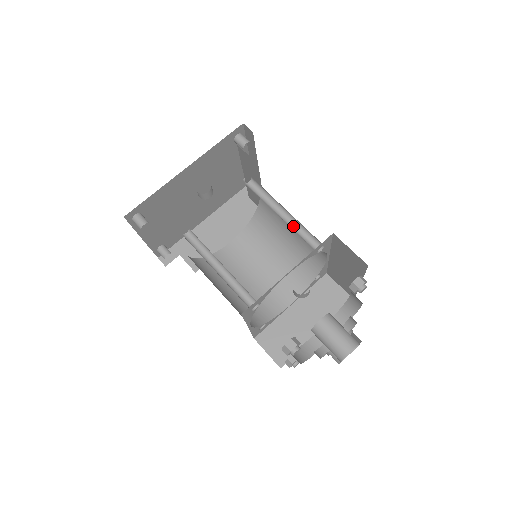
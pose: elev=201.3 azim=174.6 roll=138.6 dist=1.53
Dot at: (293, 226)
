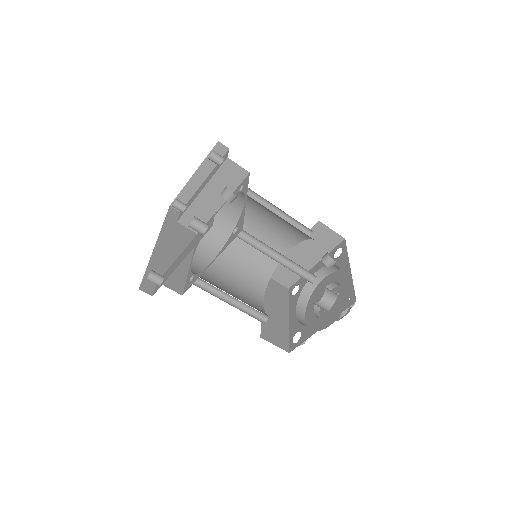
Dot at: occluded
